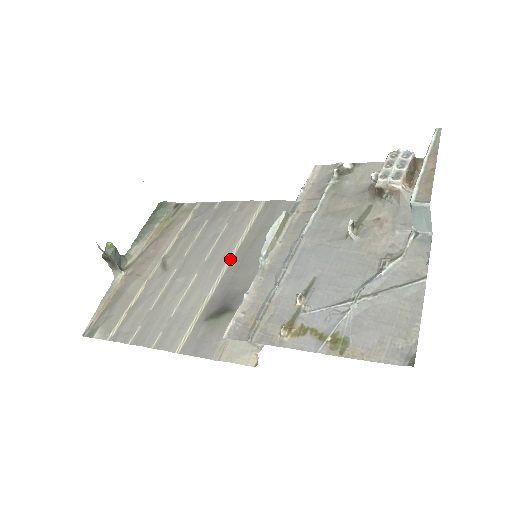
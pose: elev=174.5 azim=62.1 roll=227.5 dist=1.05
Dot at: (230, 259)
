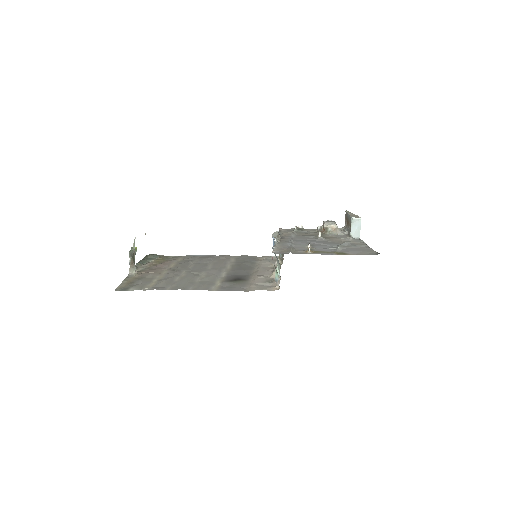
Dot at: (227, 268)
